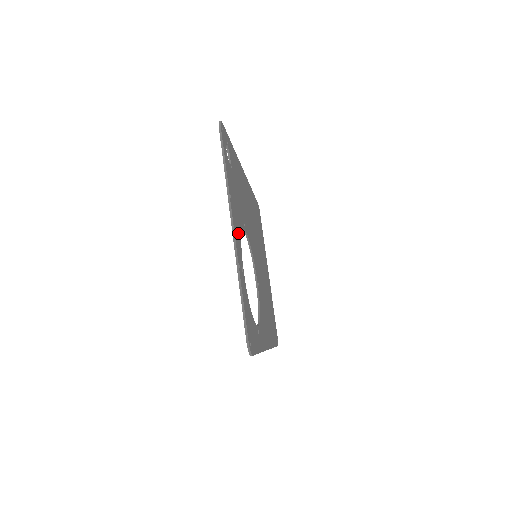
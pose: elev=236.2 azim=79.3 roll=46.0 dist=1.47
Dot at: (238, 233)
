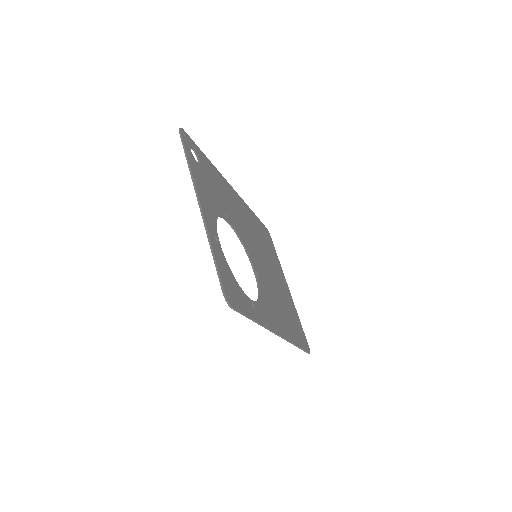
Dot at: (210, 212)
